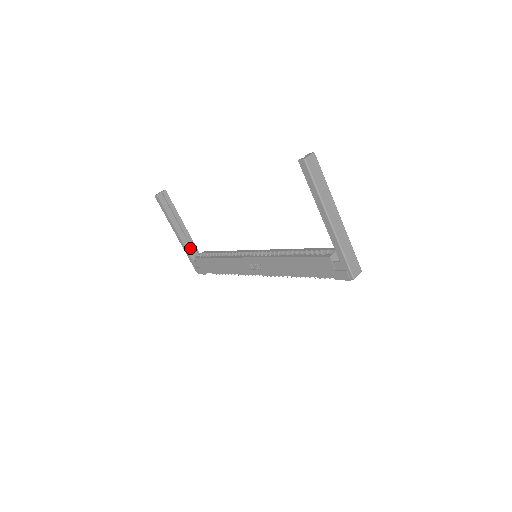
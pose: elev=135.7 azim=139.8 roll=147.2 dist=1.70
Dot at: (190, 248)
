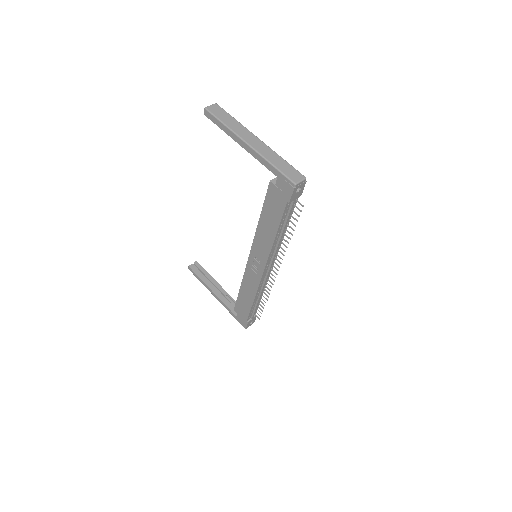
Dot at: (231, 306)
